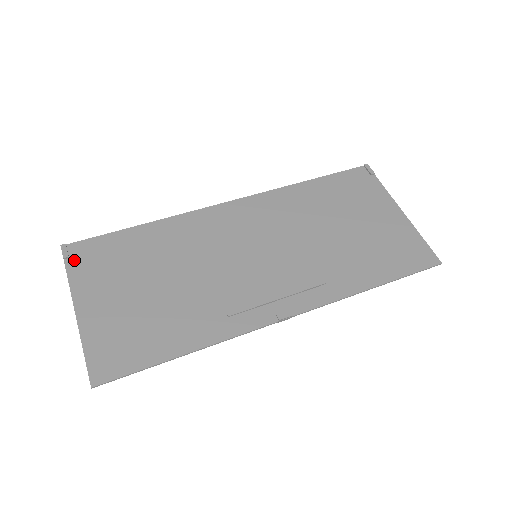
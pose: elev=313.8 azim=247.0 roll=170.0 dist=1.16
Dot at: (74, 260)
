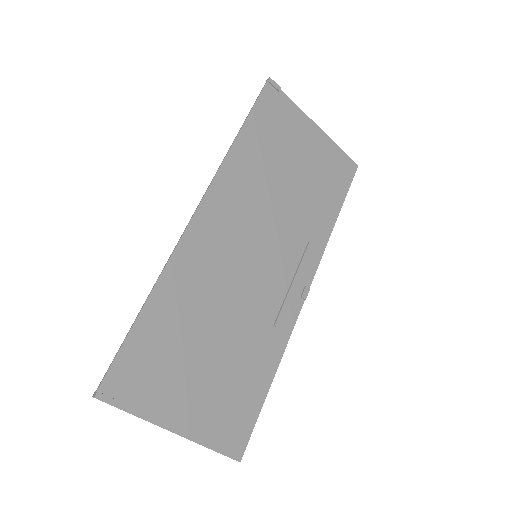
Dot at: (123, 397)
